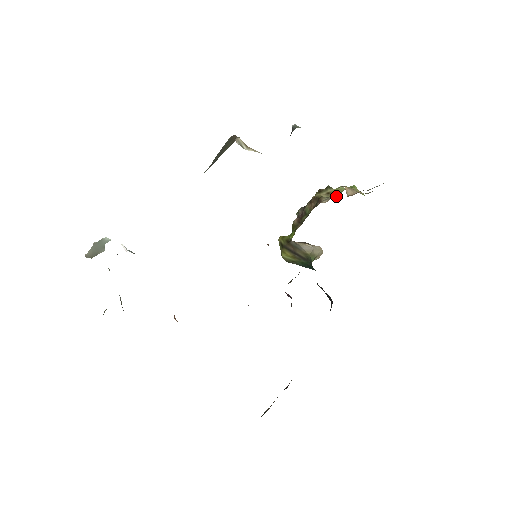
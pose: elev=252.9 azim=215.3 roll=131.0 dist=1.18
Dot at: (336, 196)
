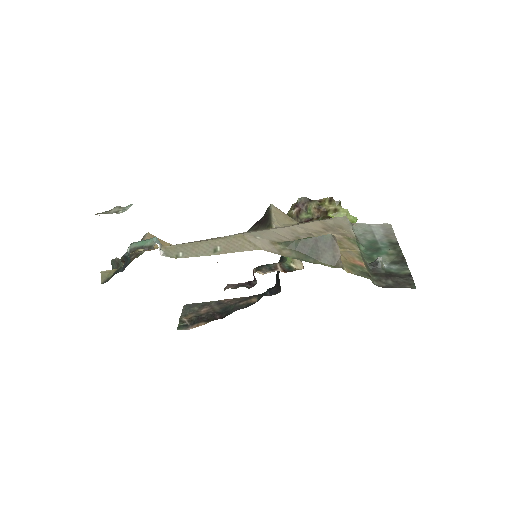
Dot at: occluded
